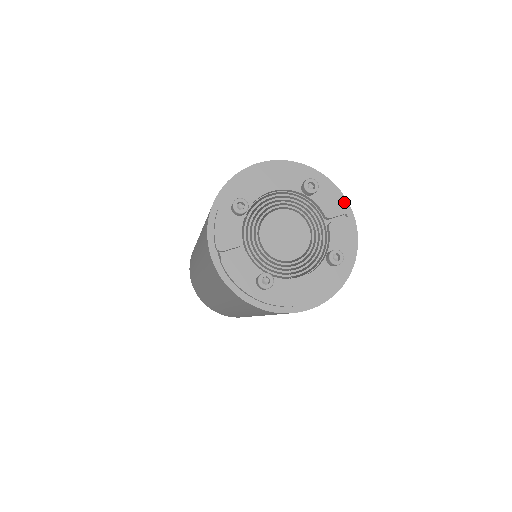
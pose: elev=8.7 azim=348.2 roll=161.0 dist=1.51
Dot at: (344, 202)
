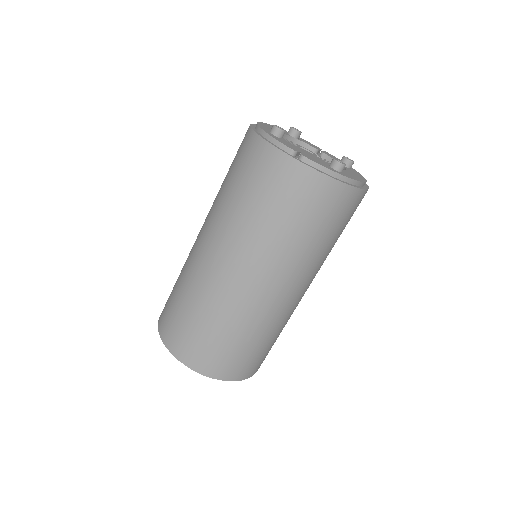
Dot at: (314, 145)
